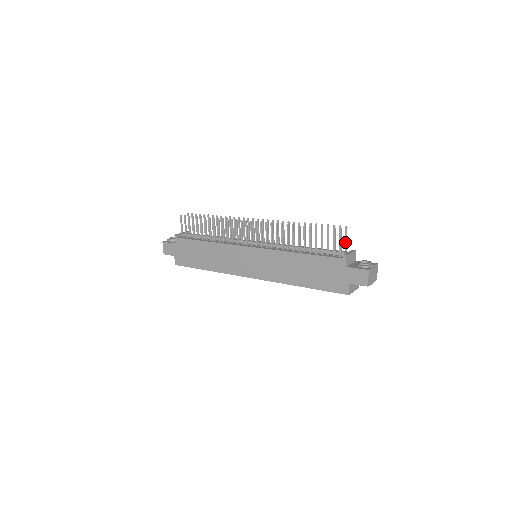
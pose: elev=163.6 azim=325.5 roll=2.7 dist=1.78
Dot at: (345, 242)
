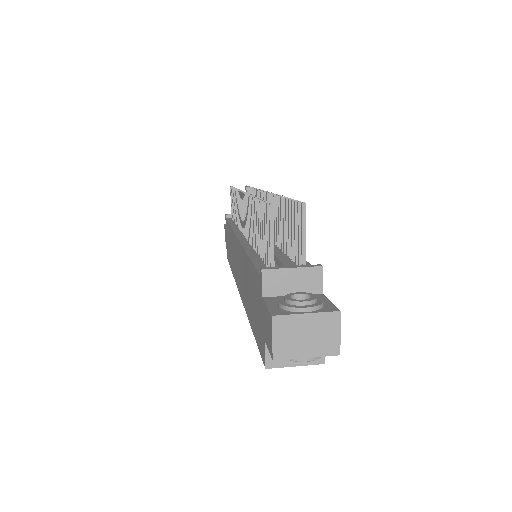
Dot at: (301, 242)
